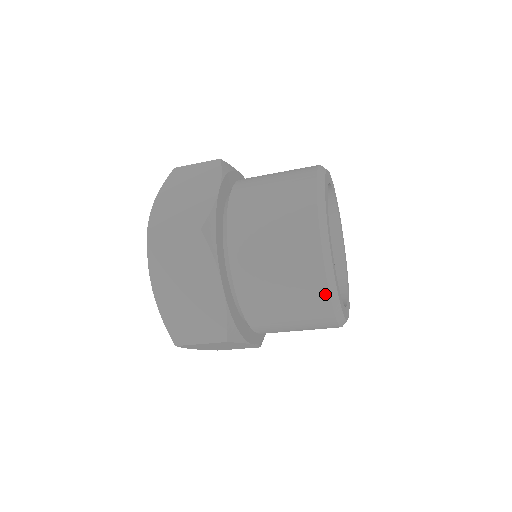
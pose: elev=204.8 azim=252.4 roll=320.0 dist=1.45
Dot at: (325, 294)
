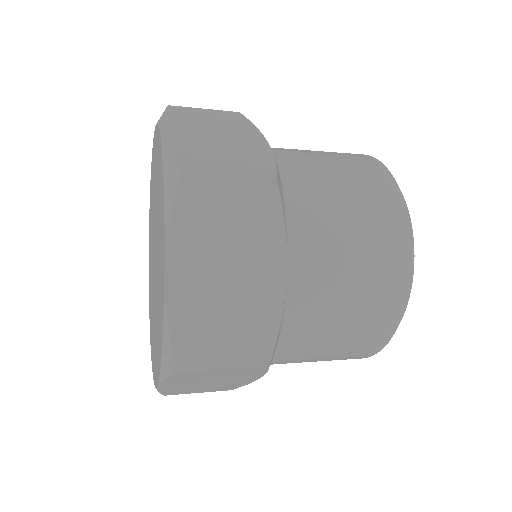
Dot at: occluded
